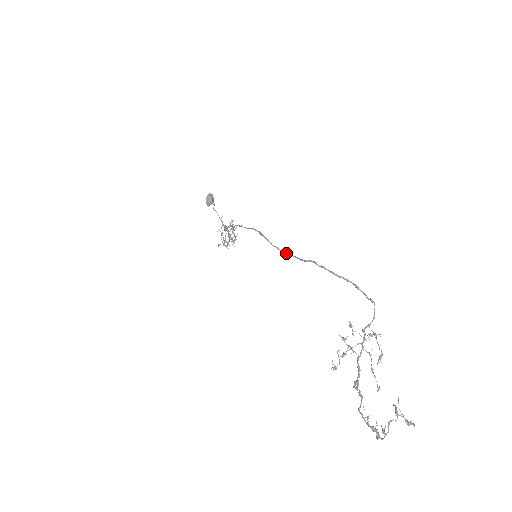
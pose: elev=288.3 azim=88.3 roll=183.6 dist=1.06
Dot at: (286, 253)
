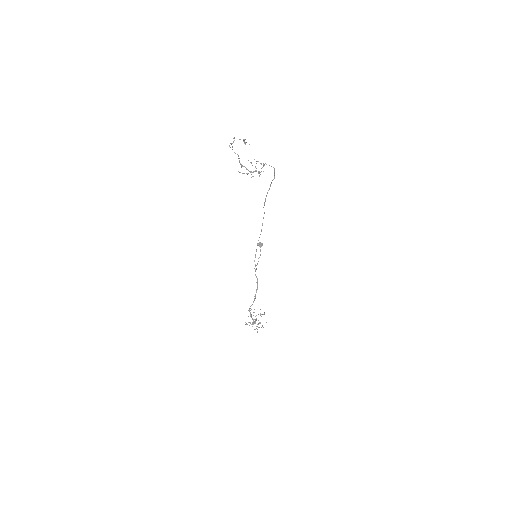
Dot at: (265, 201)
